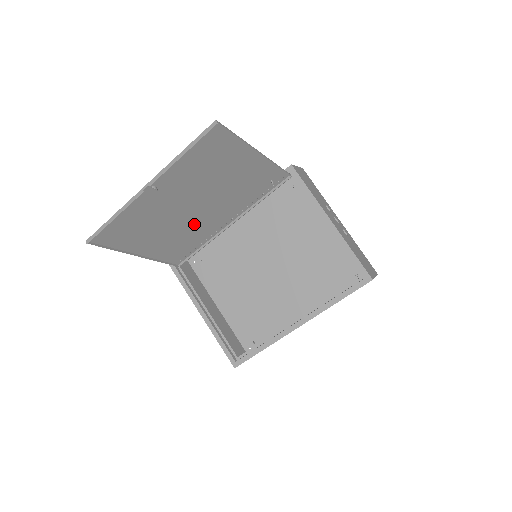
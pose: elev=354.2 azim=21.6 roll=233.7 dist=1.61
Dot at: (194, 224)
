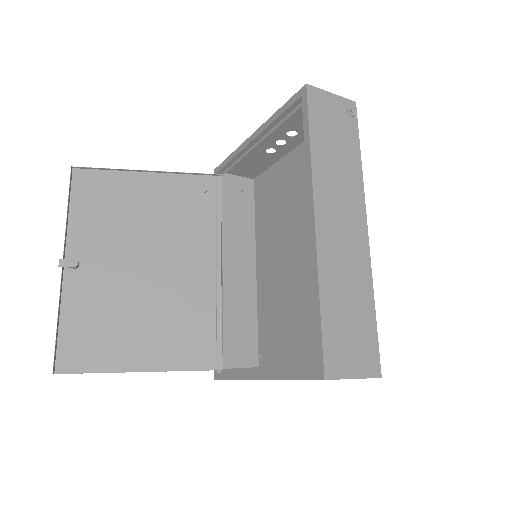
Dot at: (173, 291)
